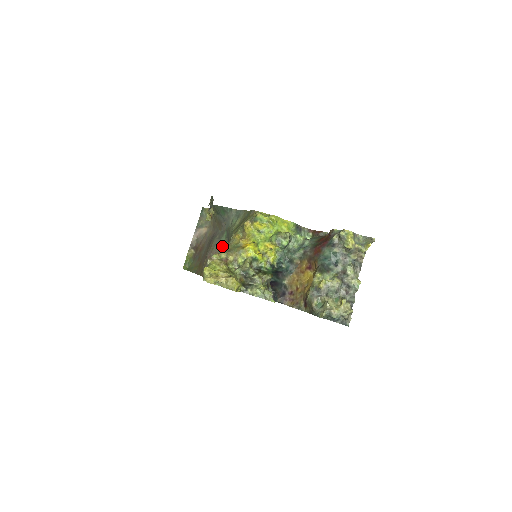
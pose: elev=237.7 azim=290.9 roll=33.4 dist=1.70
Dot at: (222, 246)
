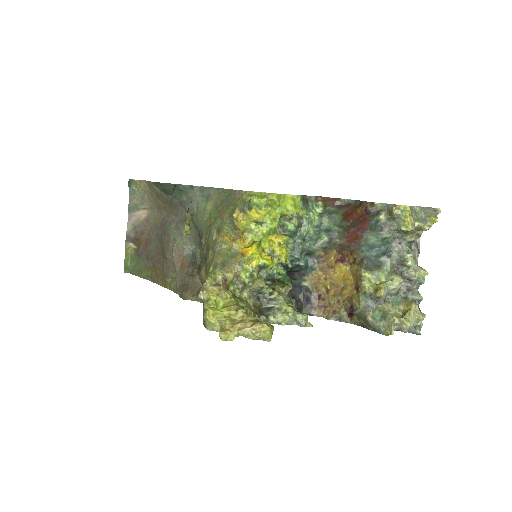
Dot at: (187, 241)
